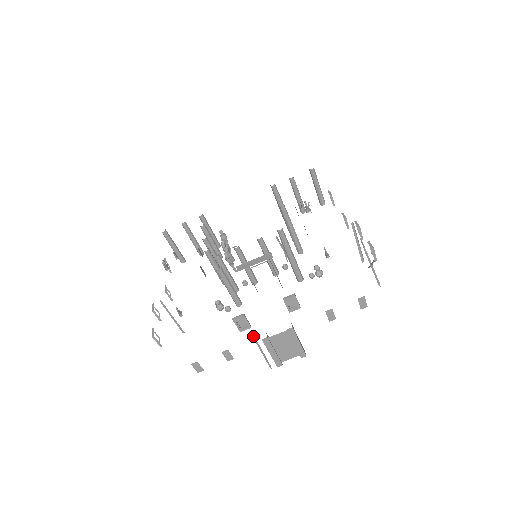
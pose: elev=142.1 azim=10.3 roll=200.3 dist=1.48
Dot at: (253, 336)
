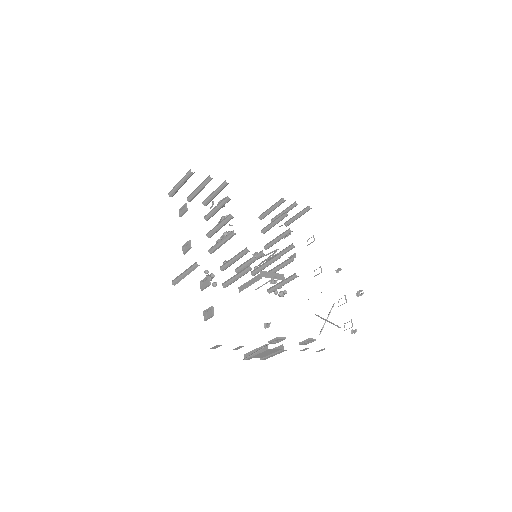
Dot at: occluded
